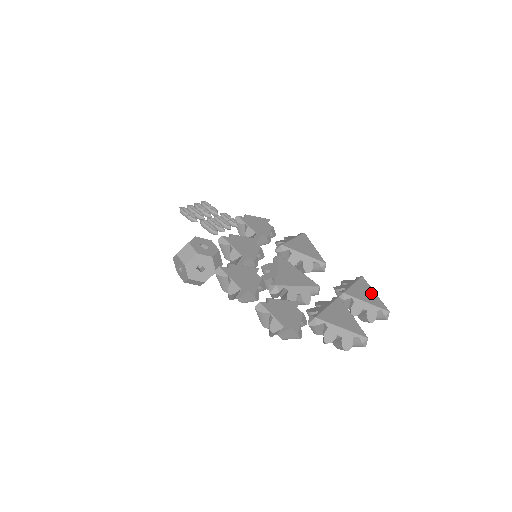
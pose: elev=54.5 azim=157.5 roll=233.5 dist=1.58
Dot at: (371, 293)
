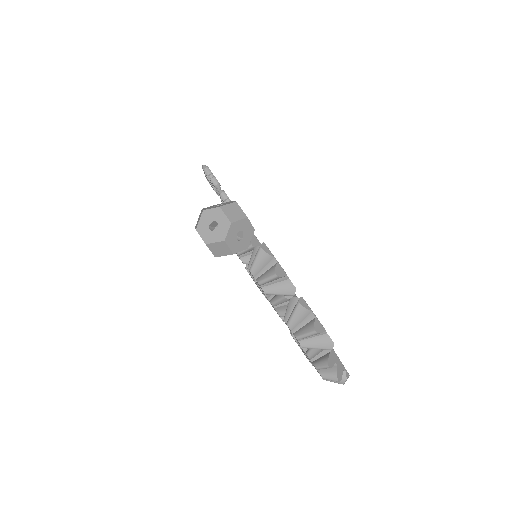
Dot at: occluded
